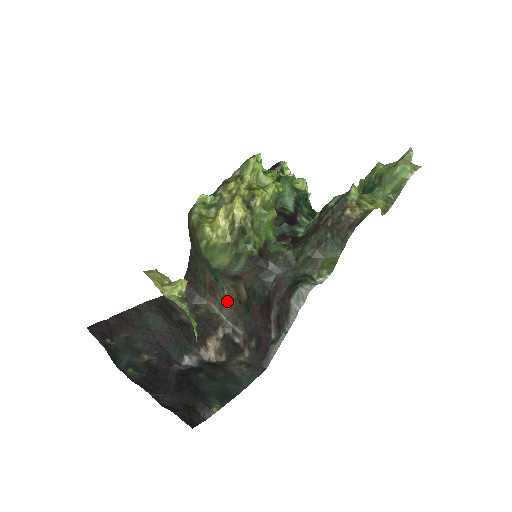
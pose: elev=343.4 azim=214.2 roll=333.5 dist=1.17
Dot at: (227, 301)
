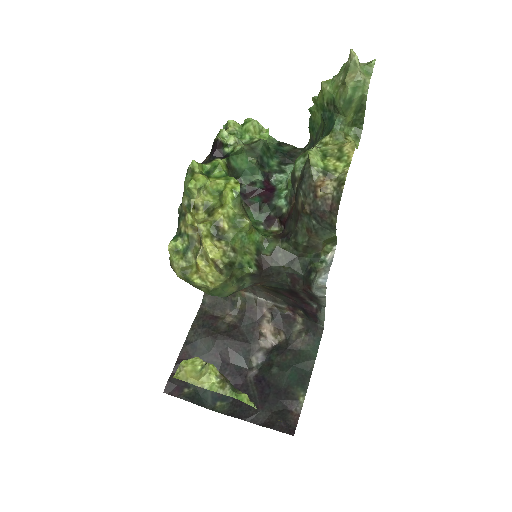
Dot at: (255, 288)
